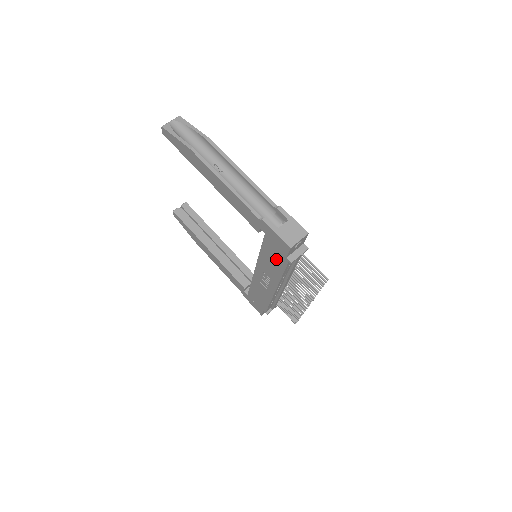
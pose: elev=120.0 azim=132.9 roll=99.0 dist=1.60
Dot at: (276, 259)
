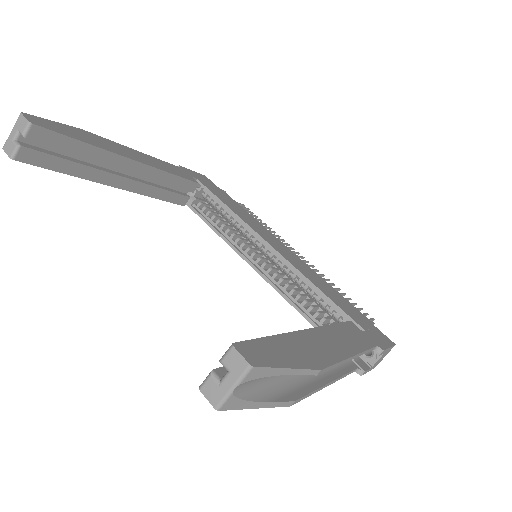
Dot at: occluded
